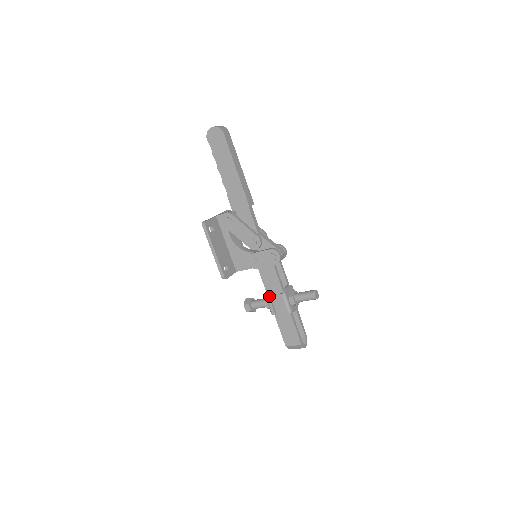
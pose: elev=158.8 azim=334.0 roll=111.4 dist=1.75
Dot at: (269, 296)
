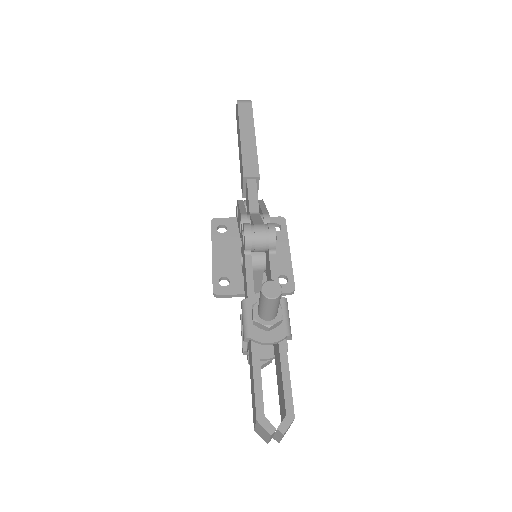
Dot at: occluded
